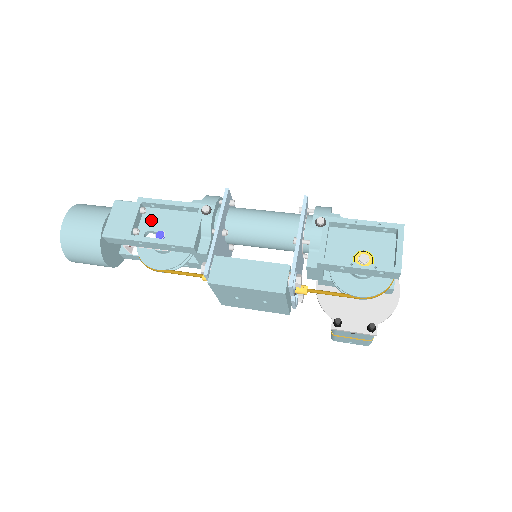
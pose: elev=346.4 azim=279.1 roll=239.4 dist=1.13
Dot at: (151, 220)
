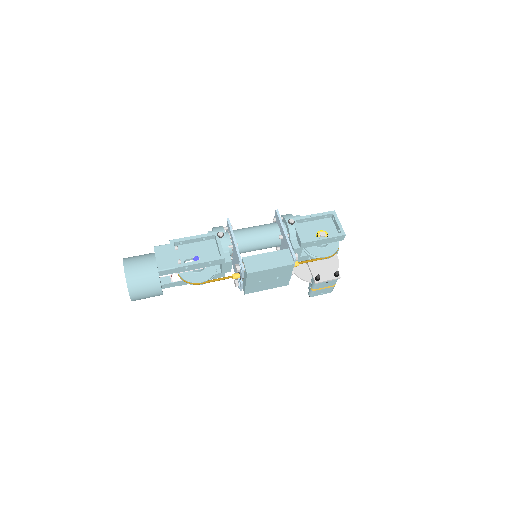
Dot at: (184, 253)
